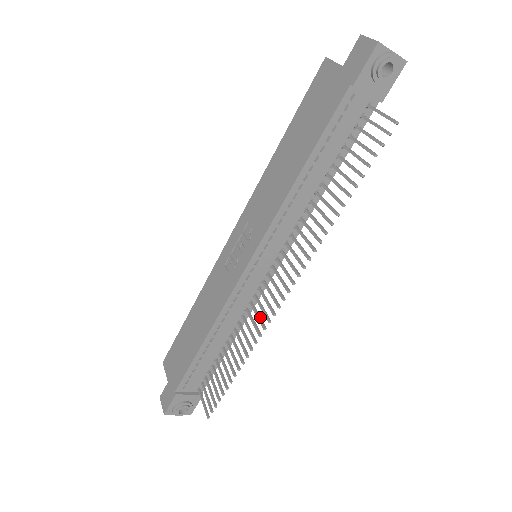
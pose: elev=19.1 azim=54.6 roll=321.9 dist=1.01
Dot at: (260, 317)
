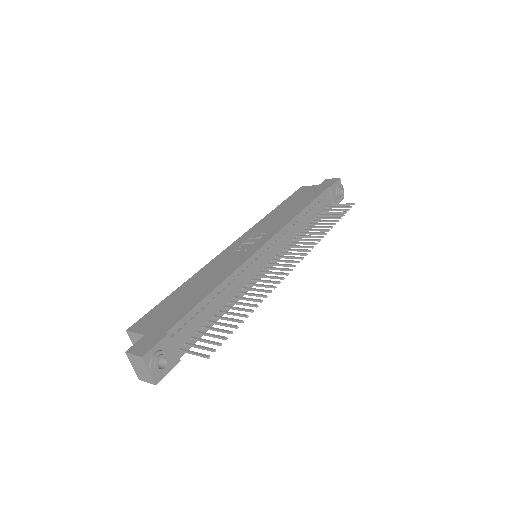
Dot at: (269, 281)
